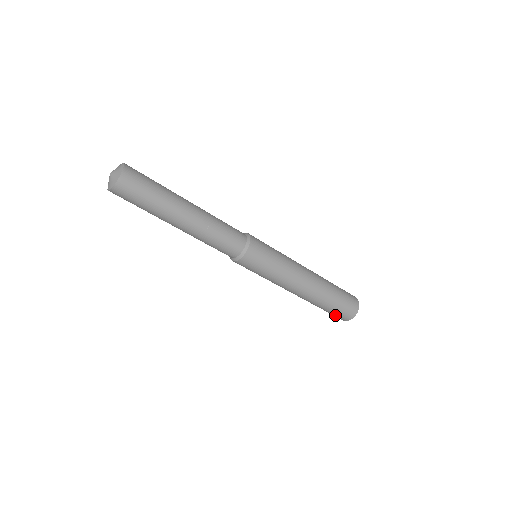
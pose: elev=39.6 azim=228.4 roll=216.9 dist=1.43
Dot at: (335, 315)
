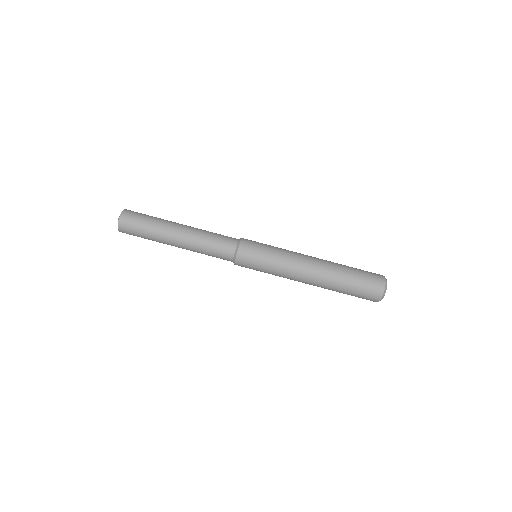
Dot at: (362, 297)
